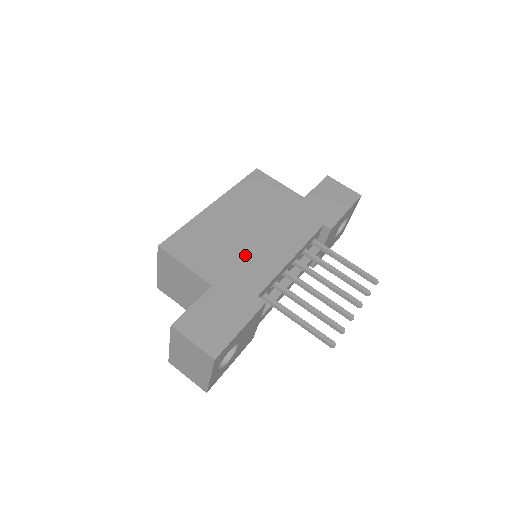
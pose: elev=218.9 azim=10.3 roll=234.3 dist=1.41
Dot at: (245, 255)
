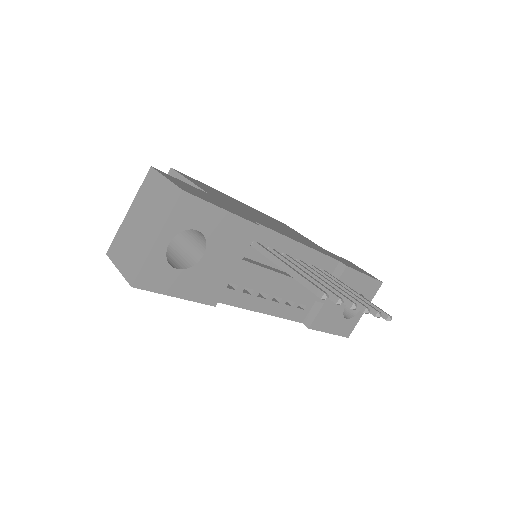
Dot at: (252, 214)
